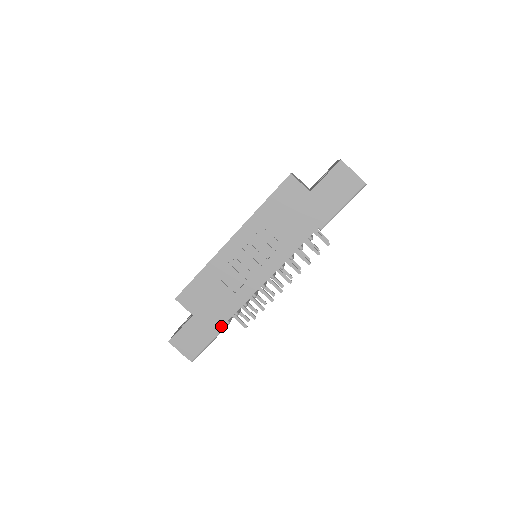
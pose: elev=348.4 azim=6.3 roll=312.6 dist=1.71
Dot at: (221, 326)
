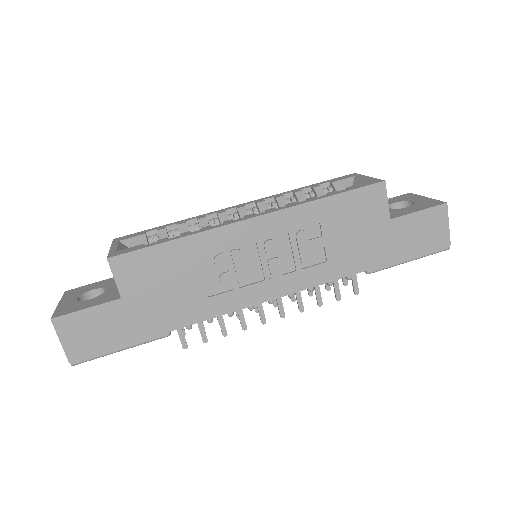
Dot at: (156, 334)
